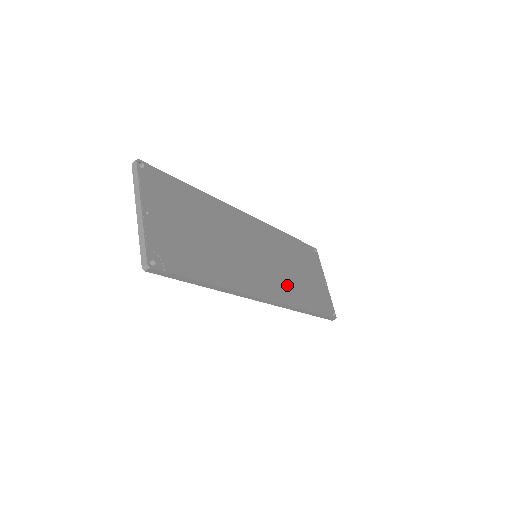
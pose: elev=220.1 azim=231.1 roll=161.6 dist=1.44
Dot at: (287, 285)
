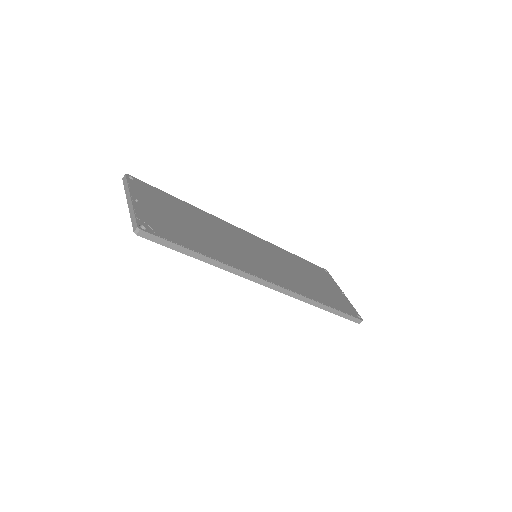
Dot at: (295, 282)
